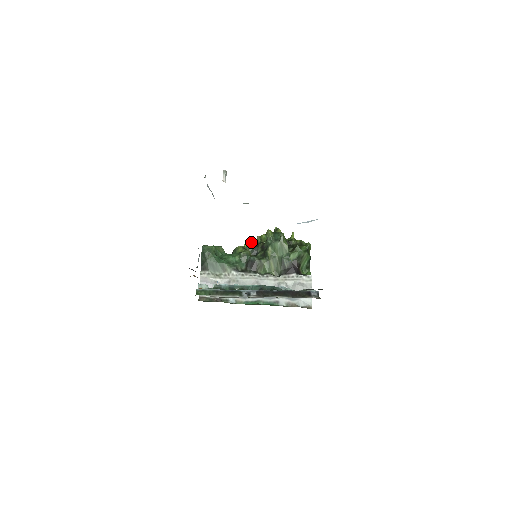
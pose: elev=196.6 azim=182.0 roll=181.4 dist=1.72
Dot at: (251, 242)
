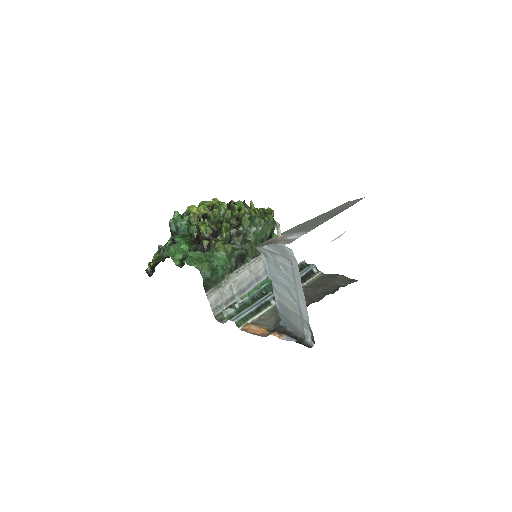
Dot at: (225, 232)
